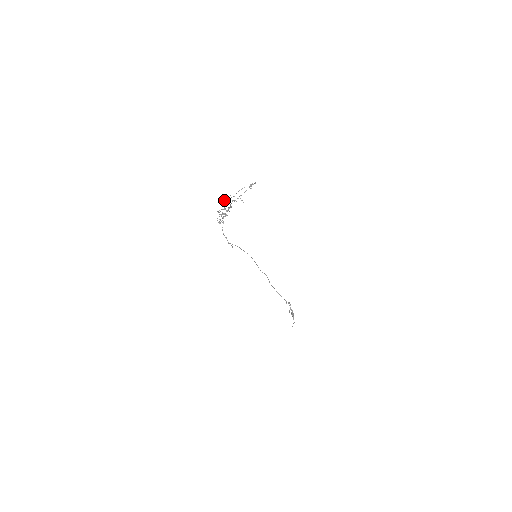
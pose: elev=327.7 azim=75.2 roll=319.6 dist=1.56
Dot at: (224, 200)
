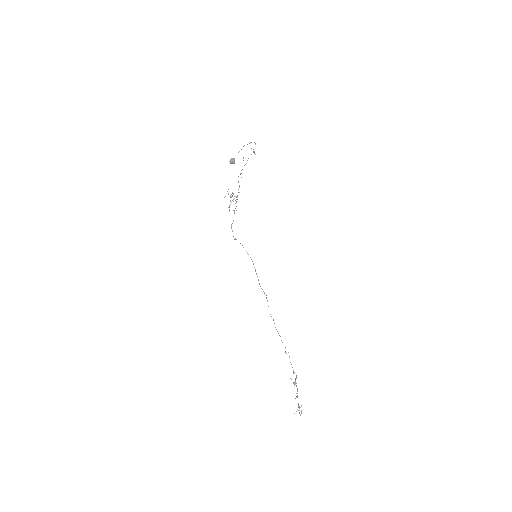
Dot at: (230, 159)
